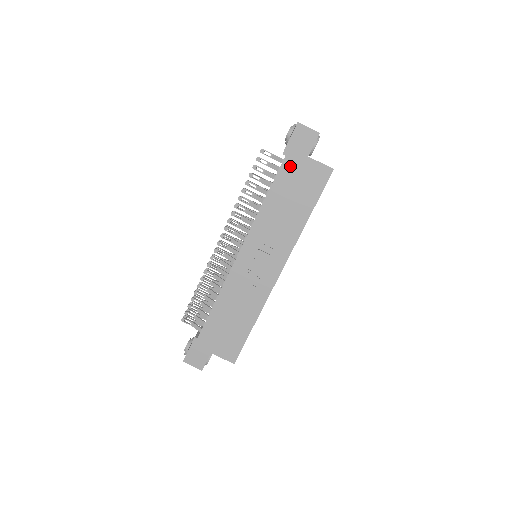
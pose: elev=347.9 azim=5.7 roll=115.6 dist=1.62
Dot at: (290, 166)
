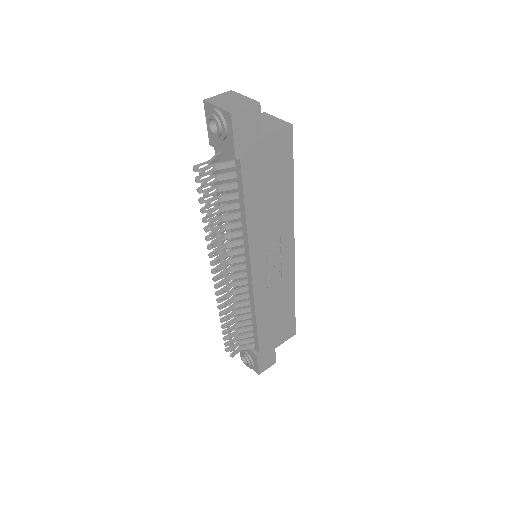
Dot at: (250, 164)
